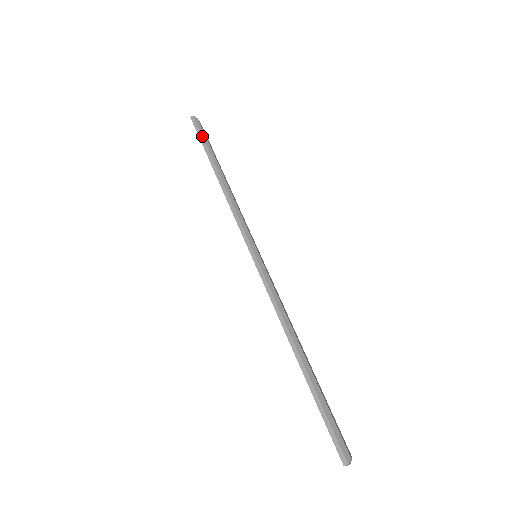
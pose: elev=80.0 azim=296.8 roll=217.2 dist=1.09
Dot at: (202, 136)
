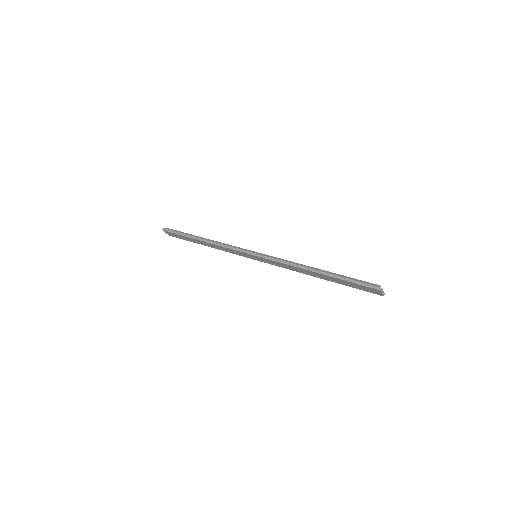
Dot at: (177, 232)
